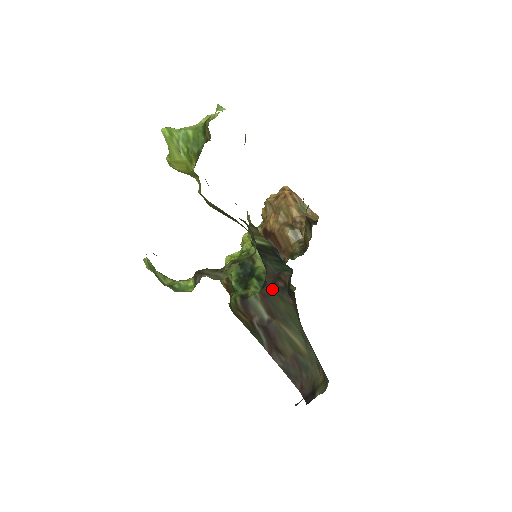
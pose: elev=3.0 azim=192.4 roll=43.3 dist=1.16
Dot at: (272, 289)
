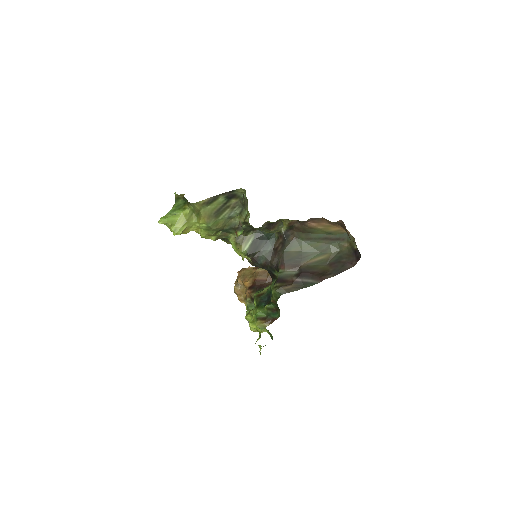
Dot at: (280, 256)
